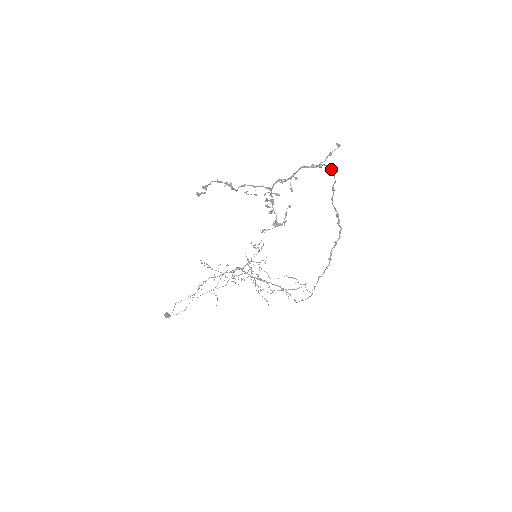
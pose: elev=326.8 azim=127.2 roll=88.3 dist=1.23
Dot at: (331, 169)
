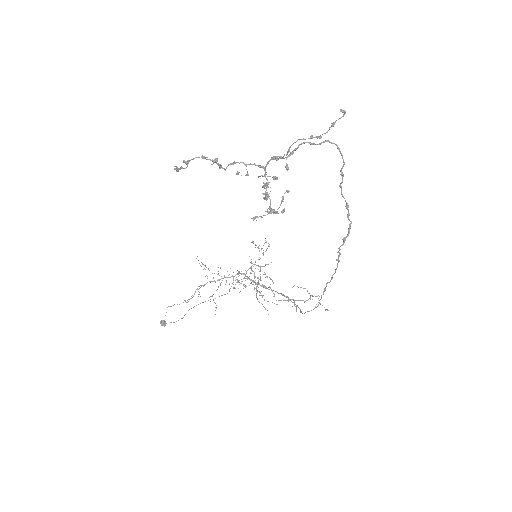
Dot at: (338, 148)
